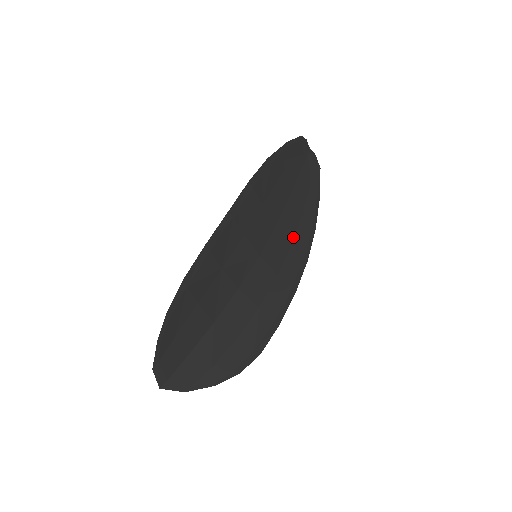
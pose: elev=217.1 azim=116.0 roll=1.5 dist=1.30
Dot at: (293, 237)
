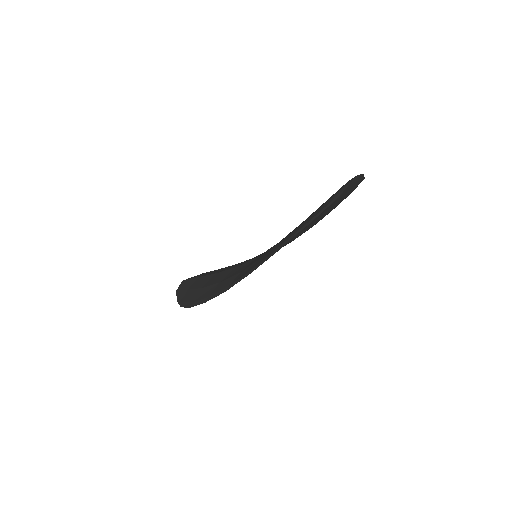
Dot at: (300, 232)
